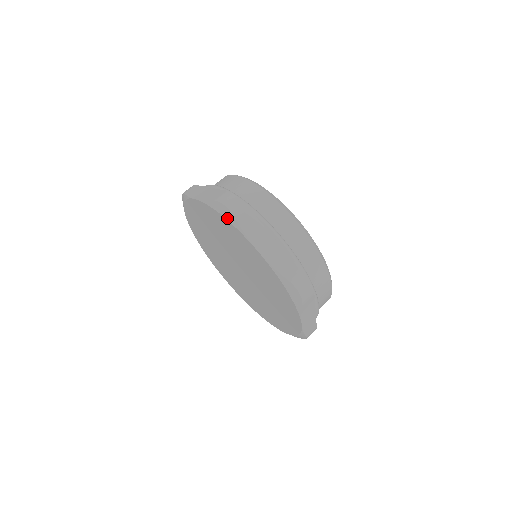
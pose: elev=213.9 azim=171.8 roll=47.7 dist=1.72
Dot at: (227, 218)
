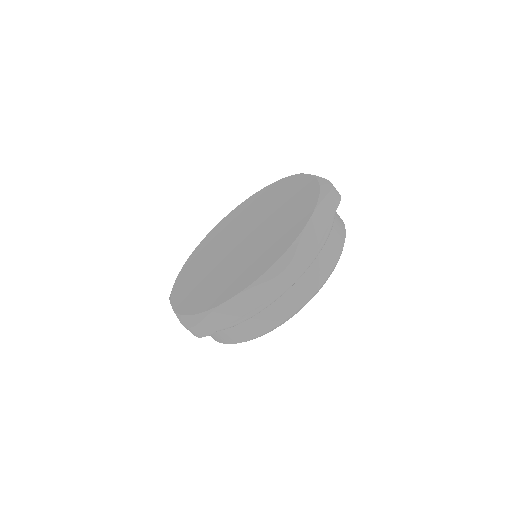
Dot at: (322, 189)
